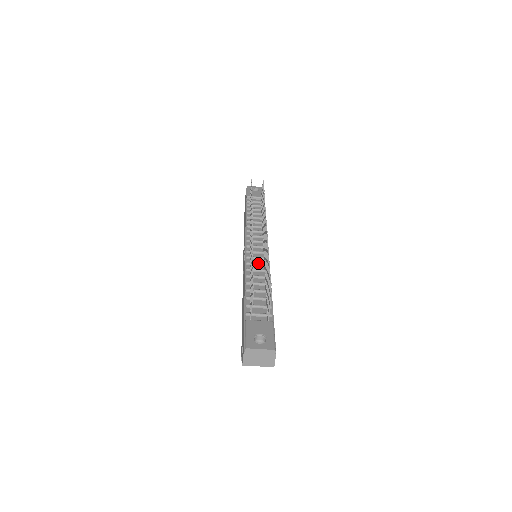
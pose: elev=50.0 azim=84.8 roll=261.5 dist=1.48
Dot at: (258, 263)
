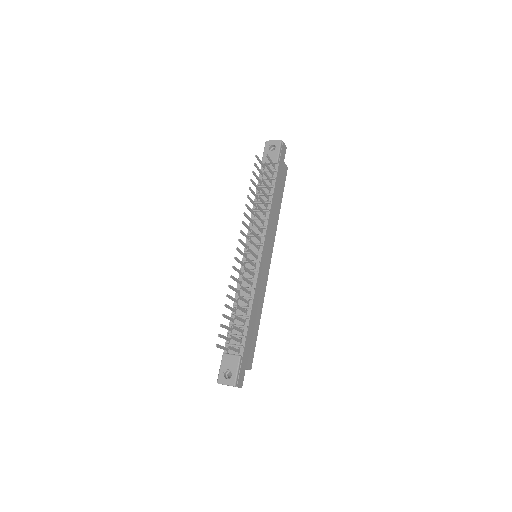
Dot at: occluded
